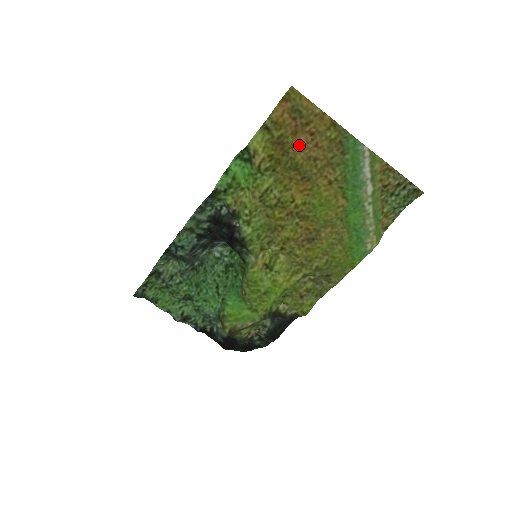
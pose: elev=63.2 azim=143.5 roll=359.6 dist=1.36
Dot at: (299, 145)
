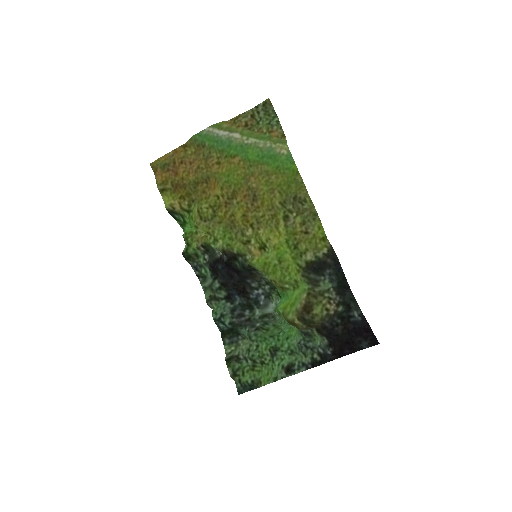
Dot at: (184, 175)
